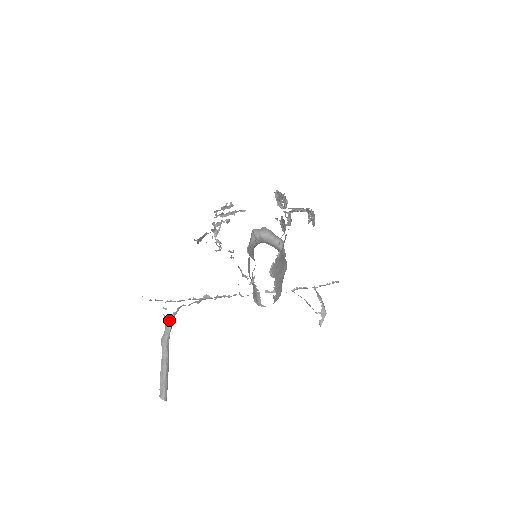
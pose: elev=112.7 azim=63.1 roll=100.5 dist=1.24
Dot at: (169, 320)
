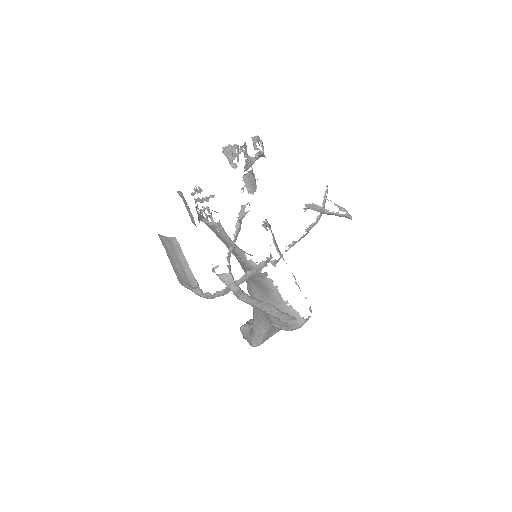
Dot at: (230, 278)
